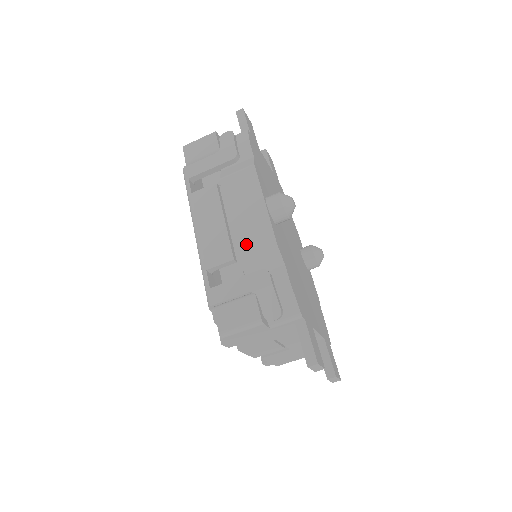
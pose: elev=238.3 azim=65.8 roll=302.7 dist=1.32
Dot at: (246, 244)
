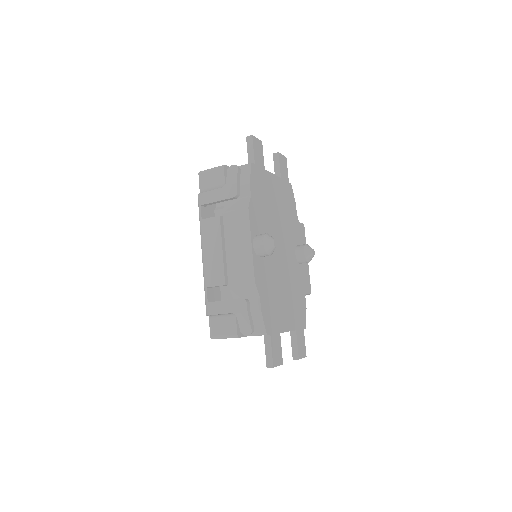
Dot at: (234, 275)
